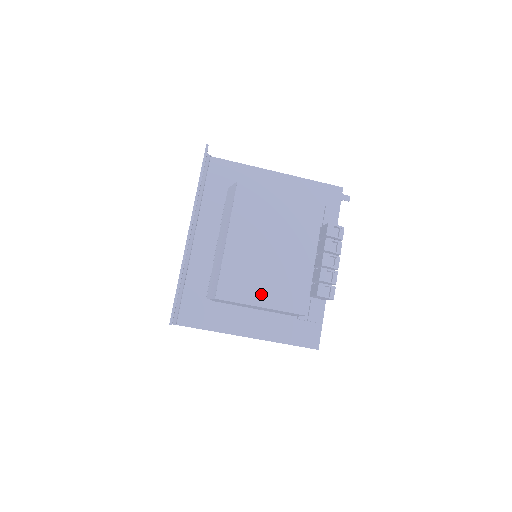
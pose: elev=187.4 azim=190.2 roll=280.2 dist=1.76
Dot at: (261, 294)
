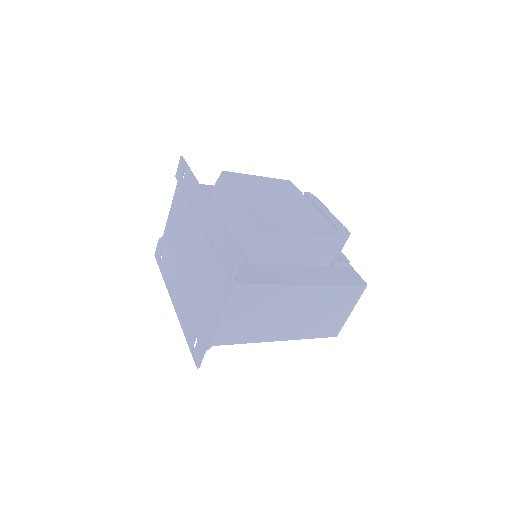
Dot at: (299, 228)
